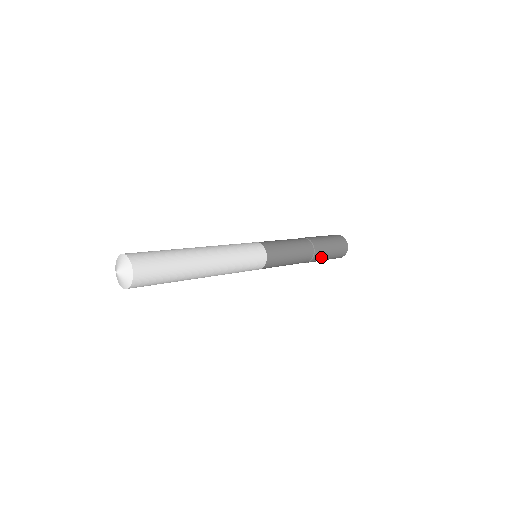
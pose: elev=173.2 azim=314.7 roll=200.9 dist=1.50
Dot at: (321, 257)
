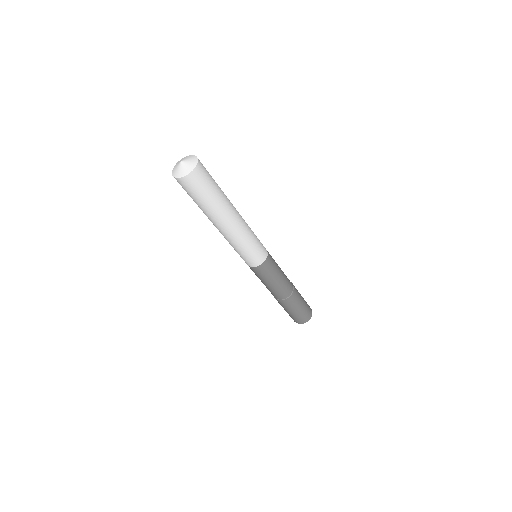
Dot at: (297, 300)
